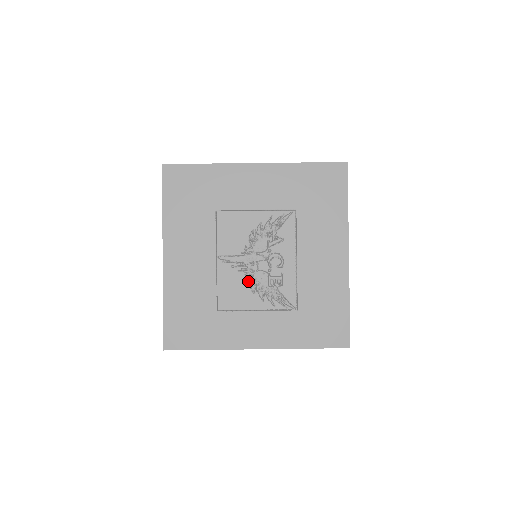
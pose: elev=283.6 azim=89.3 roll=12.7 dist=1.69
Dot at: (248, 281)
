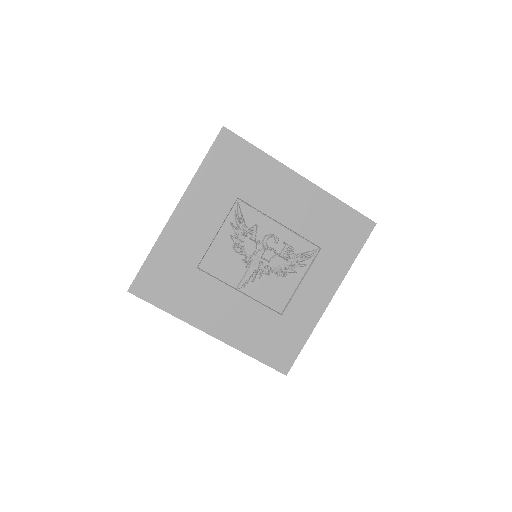
Dot at: (273, 275)
